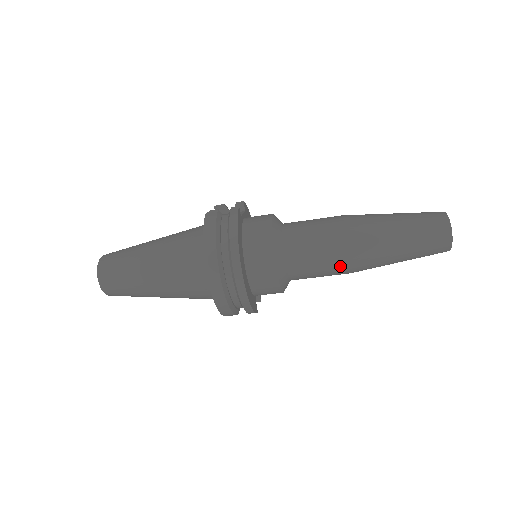
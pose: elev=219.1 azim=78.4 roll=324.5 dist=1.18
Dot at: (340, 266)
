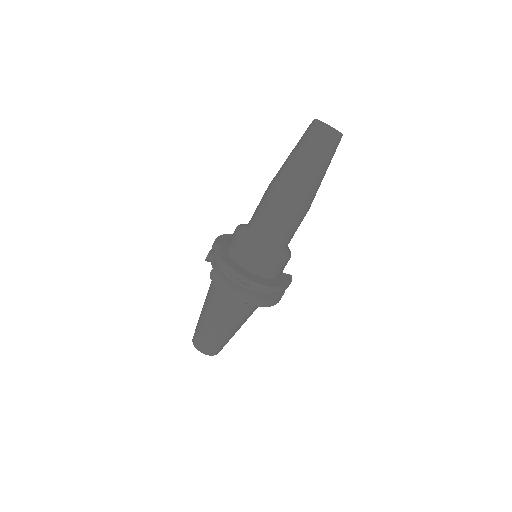
Dot at: (301, 217)
